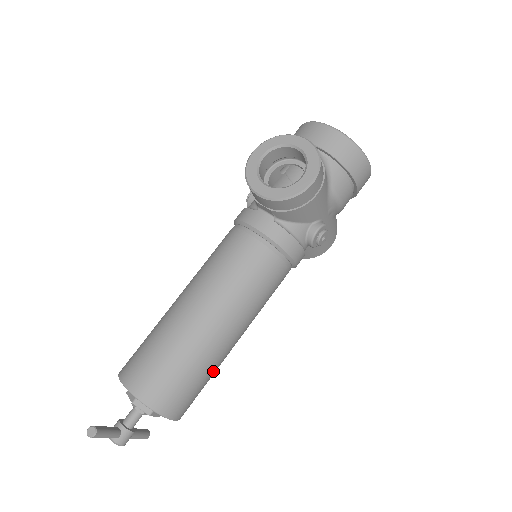
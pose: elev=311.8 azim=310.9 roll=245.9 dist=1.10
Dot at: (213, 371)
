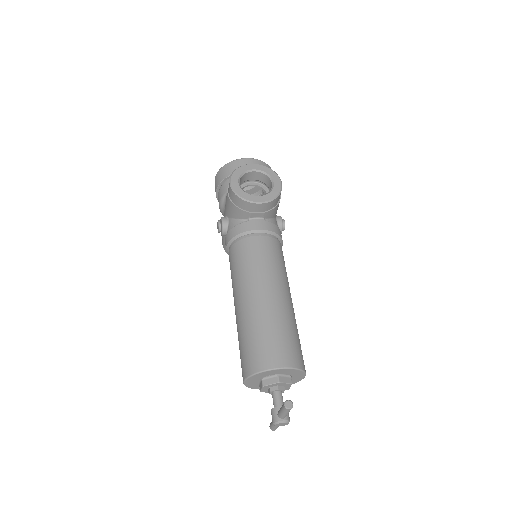
Dot at: occluded
